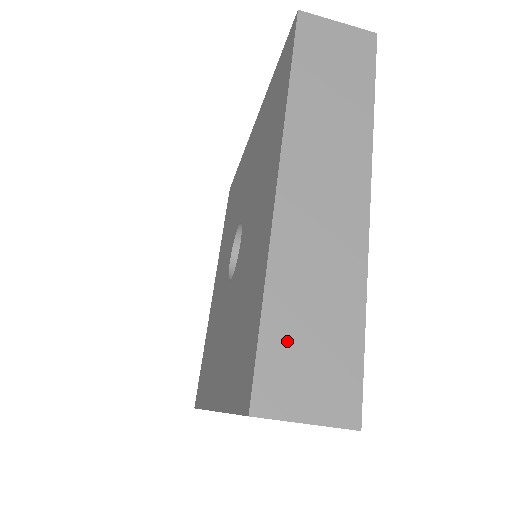
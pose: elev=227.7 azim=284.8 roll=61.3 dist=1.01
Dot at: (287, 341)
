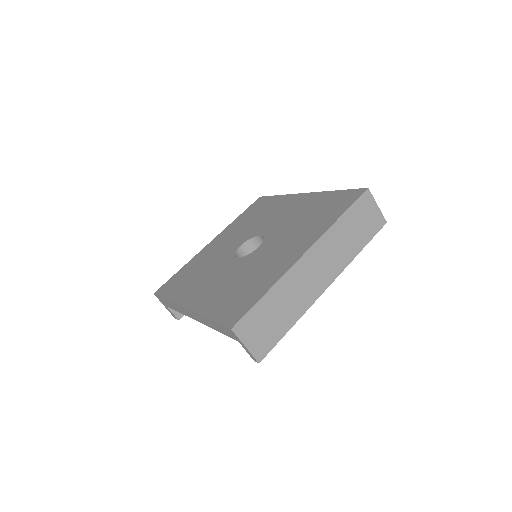
Dot at: (262, 314)
